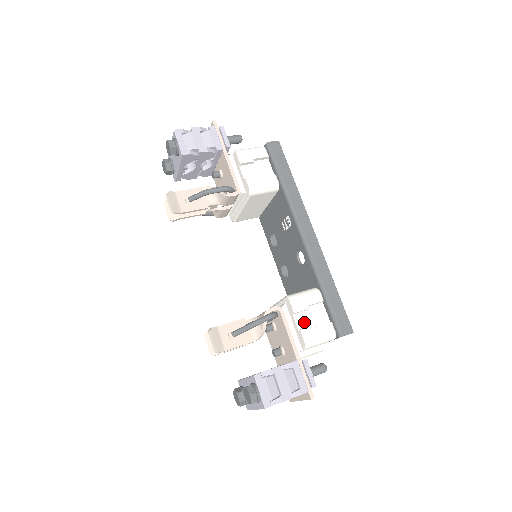
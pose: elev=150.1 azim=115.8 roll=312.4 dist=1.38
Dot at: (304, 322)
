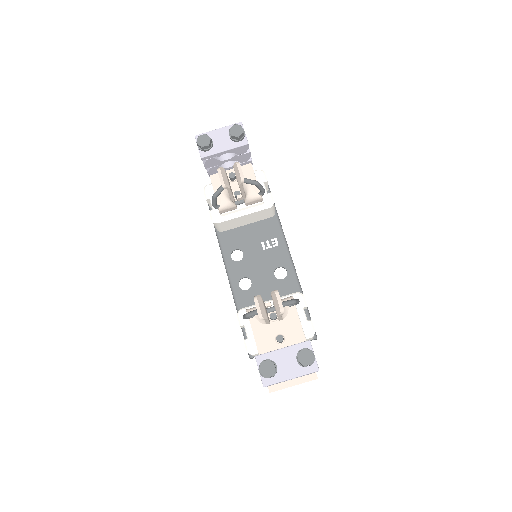
Dot at: occluded
